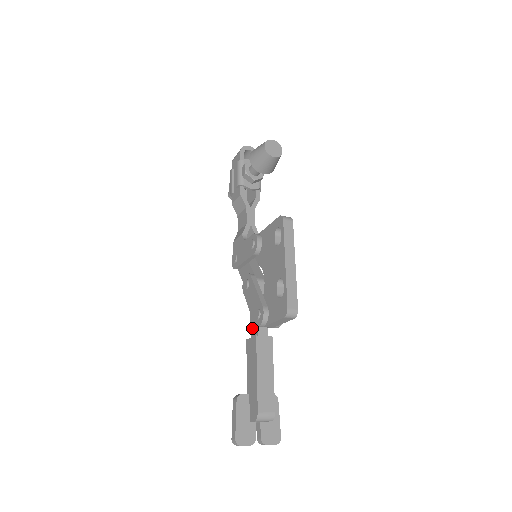
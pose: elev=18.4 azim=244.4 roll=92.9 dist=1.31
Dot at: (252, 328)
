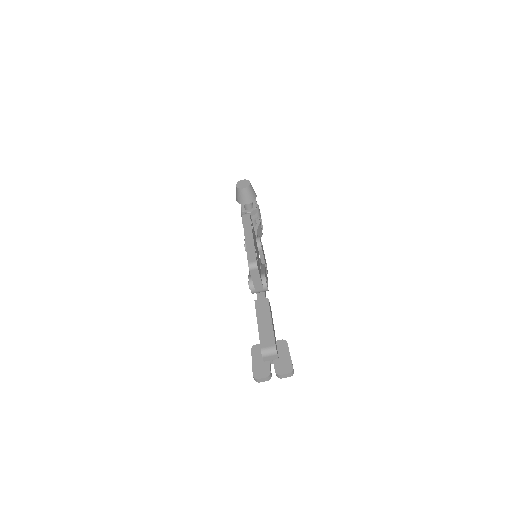
Dot at: occluded
